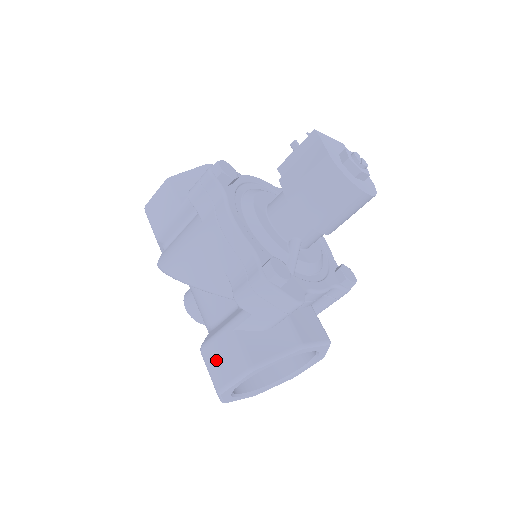
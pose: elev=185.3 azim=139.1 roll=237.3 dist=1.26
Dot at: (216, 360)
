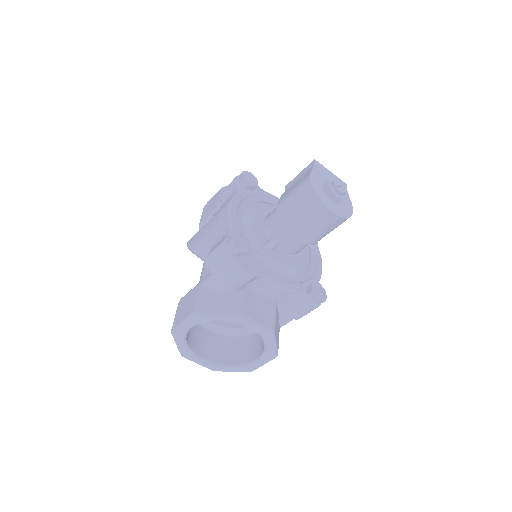
Dot at: (182, 307)
